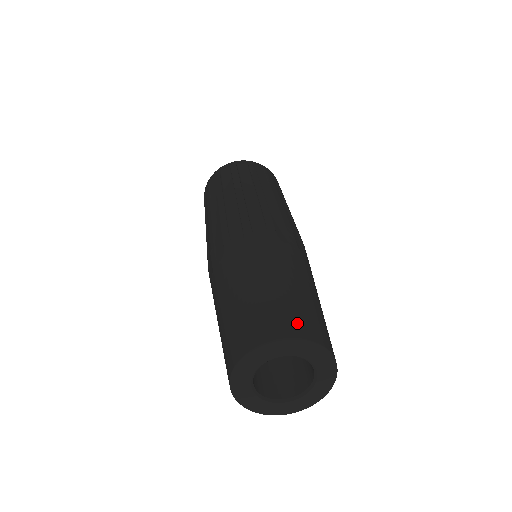
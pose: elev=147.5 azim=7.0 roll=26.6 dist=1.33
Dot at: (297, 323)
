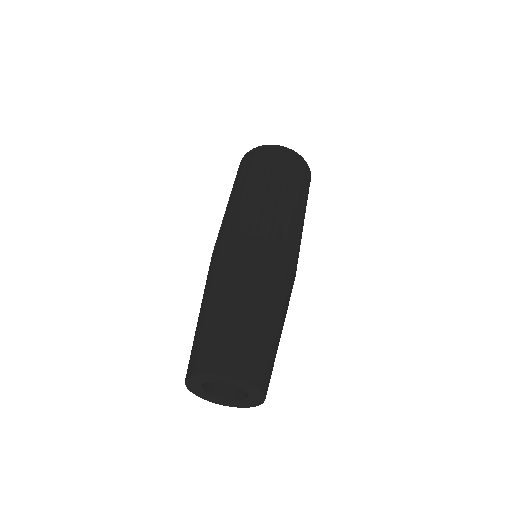
Dot at: (261, 372)
